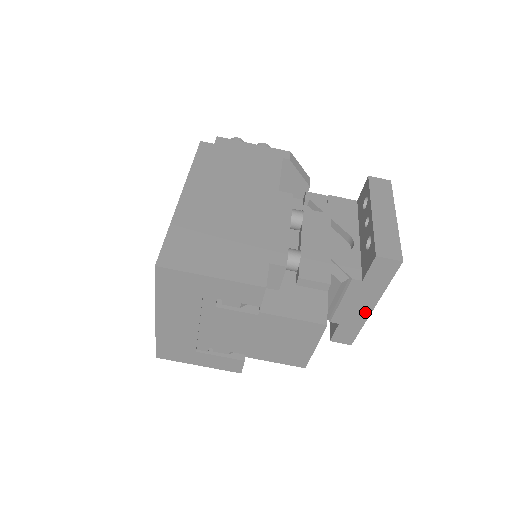
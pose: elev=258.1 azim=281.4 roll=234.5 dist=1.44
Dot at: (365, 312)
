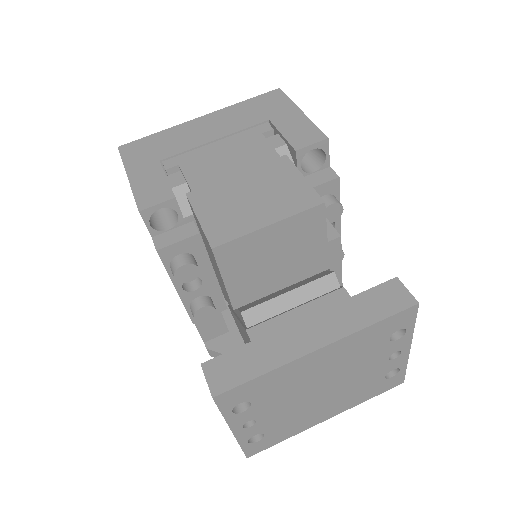
Dot at: (302, 347)
